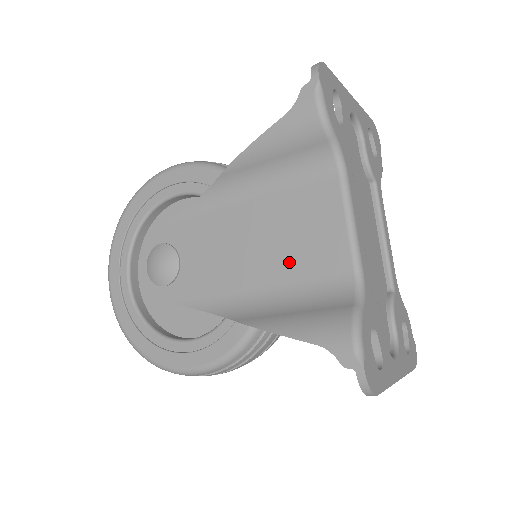
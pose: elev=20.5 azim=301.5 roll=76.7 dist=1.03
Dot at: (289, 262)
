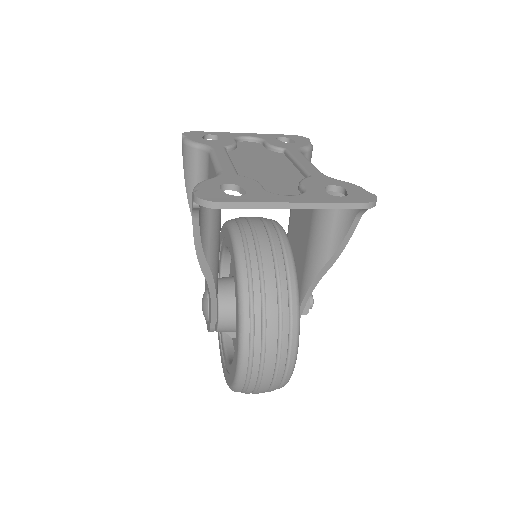
Dot at: occluded
